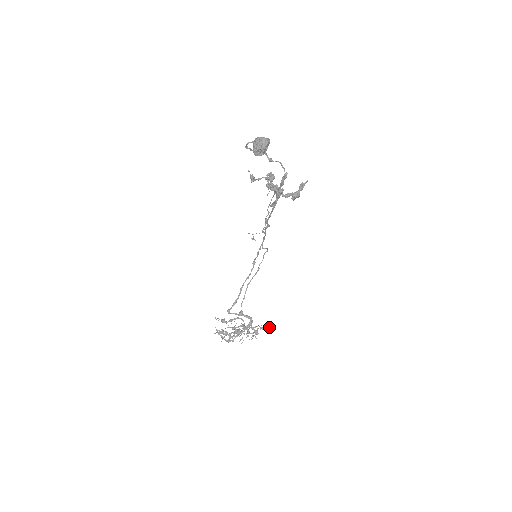
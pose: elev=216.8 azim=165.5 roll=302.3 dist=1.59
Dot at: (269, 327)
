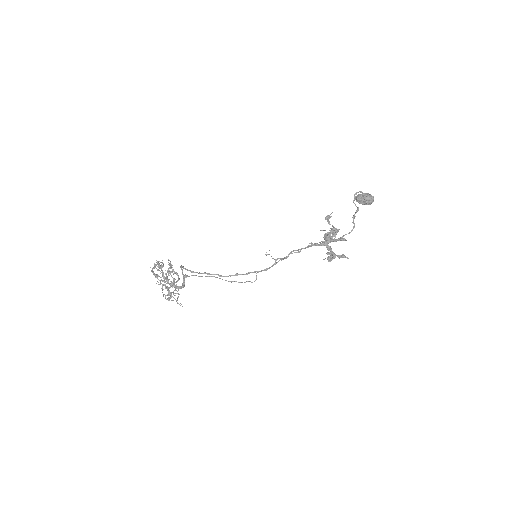
Dot at: occluded
